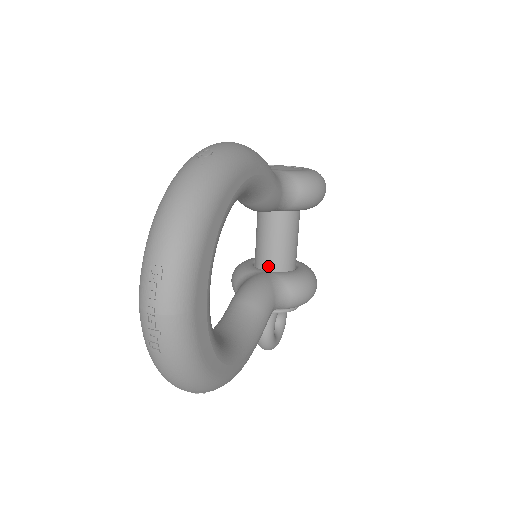
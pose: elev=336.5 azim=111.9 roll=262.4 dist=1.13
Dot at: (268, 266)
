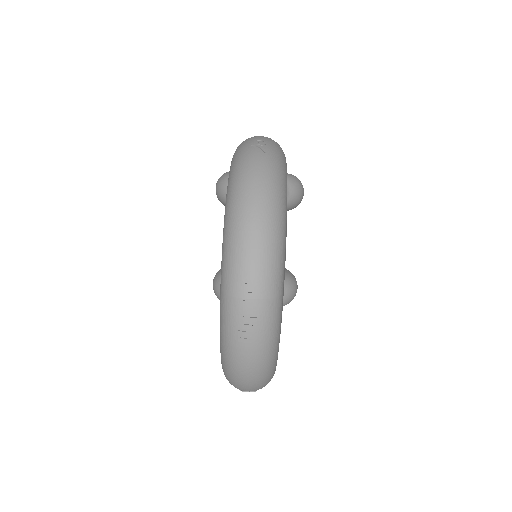
Dot at: occluded
